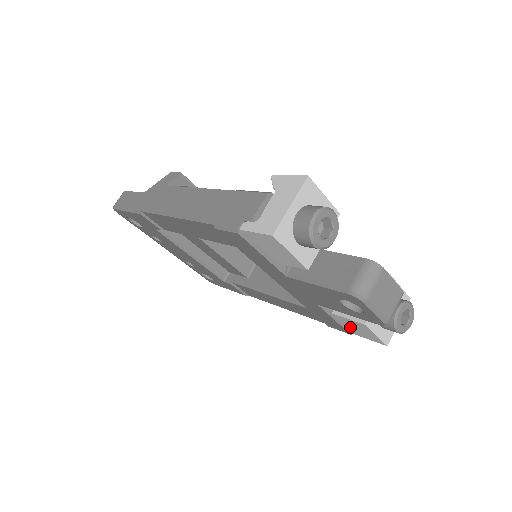
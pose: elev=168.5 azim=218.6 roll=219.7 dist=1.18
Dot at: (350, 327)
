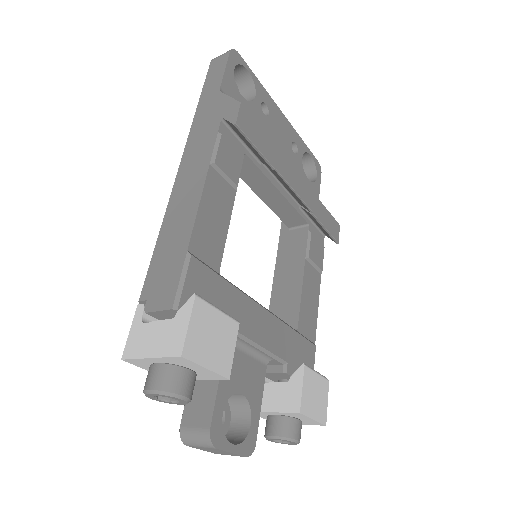
Dot at: occluded
